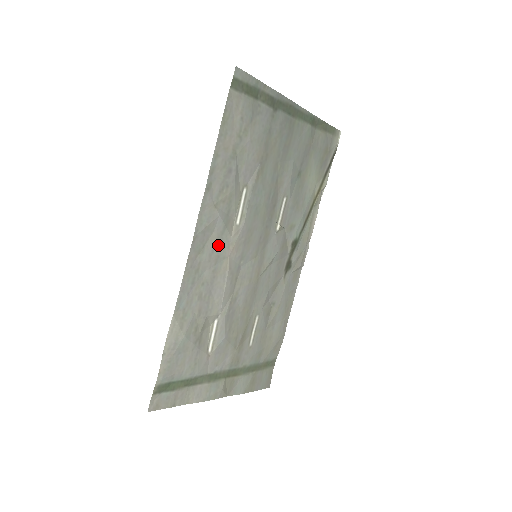
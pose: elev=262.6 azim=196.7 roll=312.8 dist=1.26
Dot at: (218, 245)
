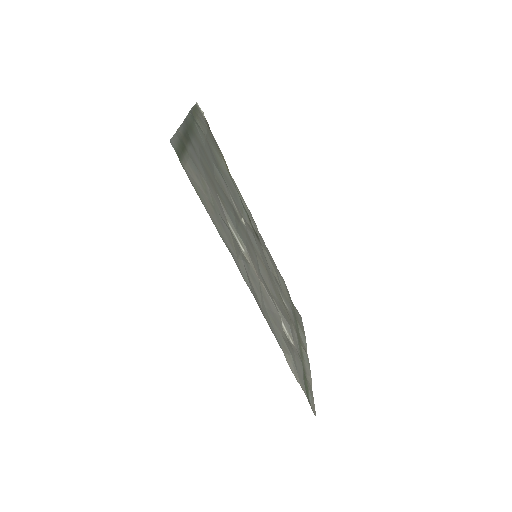
Dot at: (254, 280)
